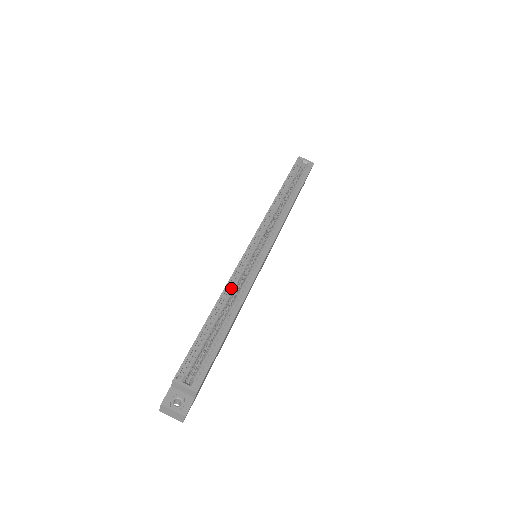
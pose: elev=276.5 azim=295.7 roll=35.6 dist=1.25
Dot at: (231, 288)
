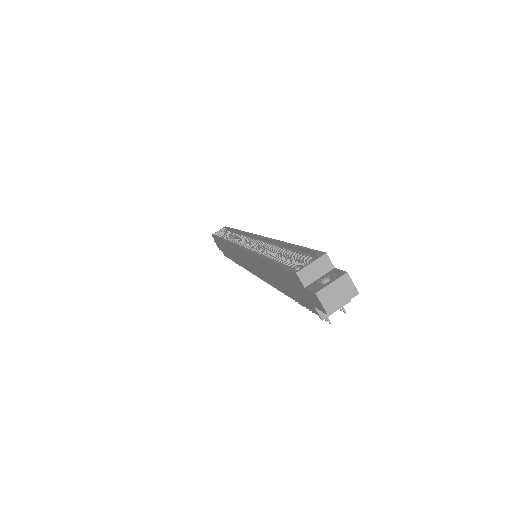
Dot at: (259, 252)
